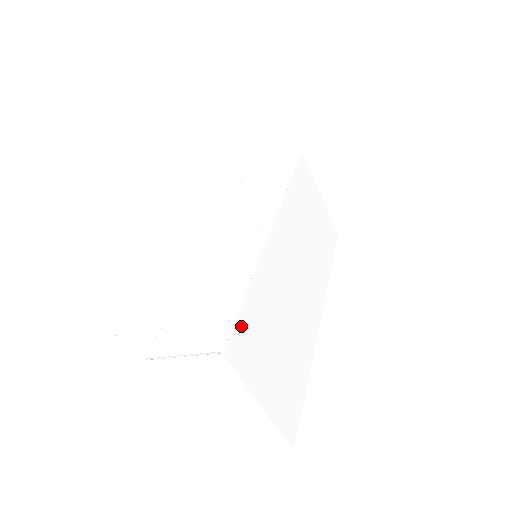
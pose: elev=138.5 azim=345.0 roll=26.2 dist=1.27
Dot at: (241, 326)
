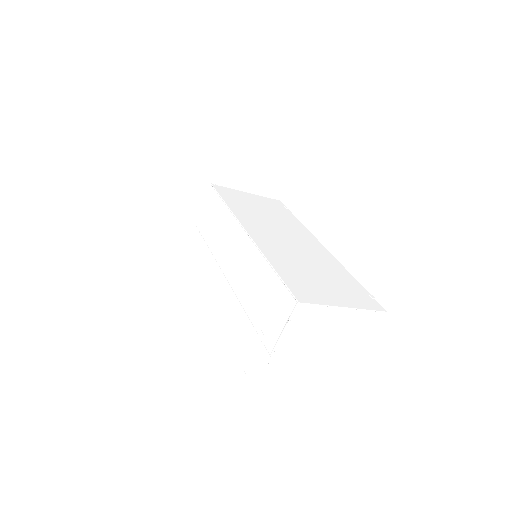
Dot at: (291, 285)
